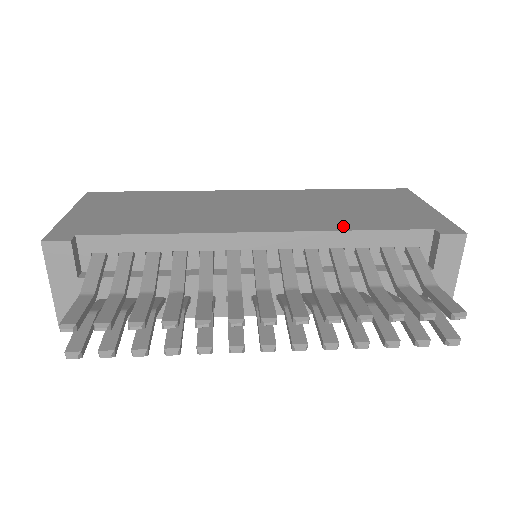
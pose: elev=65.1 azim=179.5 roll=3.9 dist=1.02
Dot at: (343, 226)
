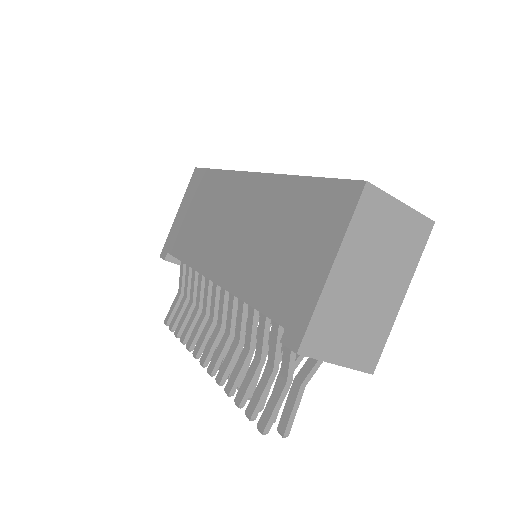
Dot at: (244, 290)
